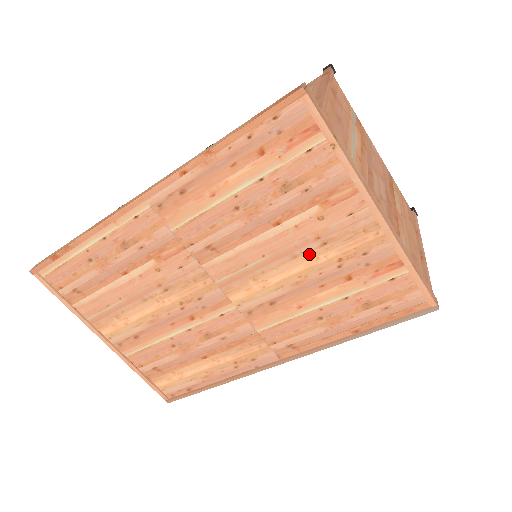
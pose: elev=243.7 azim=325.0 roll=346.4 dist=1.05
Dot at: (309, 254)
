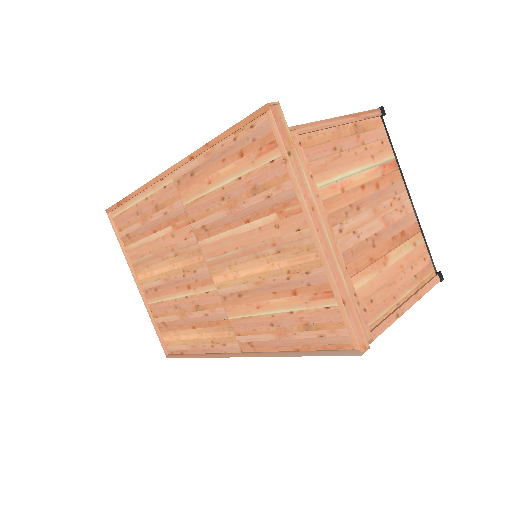
Dot at: (267, 258)
